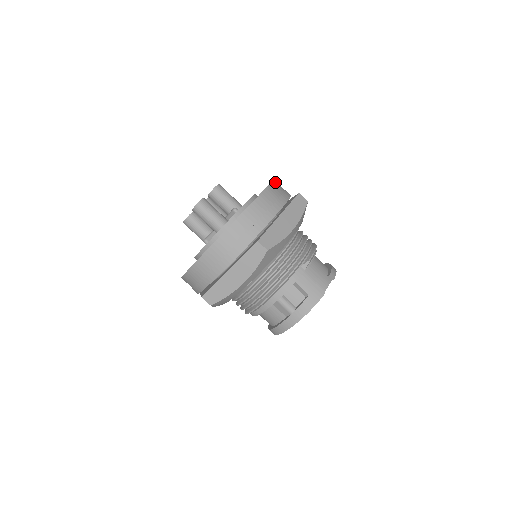
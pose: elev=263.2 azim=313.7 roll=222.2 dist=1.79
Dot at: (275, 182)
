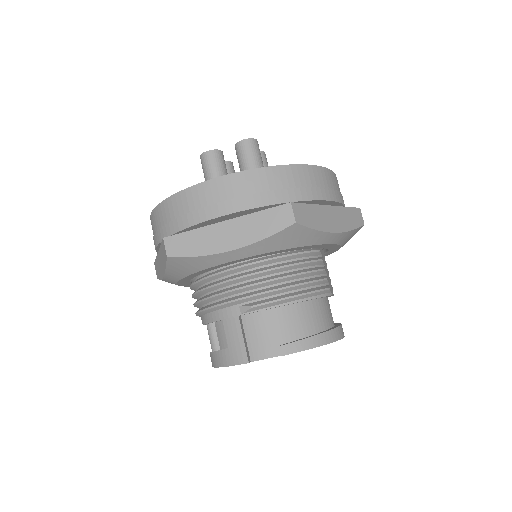
Dot at: (282, 169)
